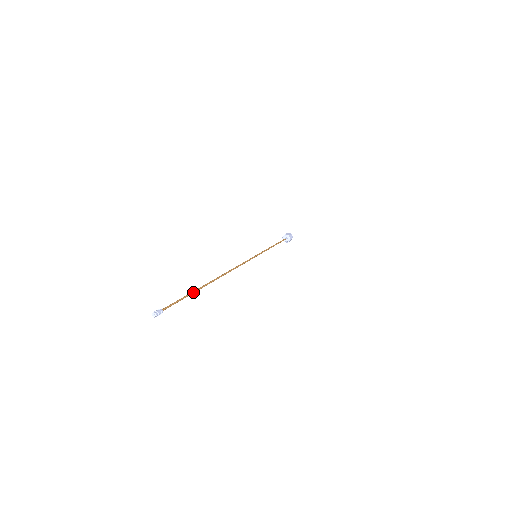
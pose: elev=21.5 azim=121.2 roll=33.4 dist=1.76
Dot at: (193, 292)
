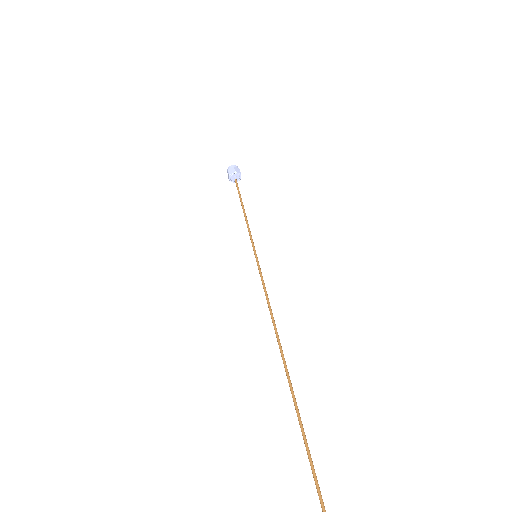
Dot at: (305, 436)
